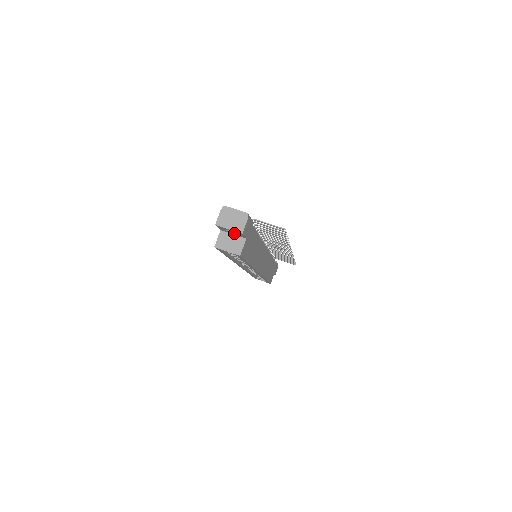
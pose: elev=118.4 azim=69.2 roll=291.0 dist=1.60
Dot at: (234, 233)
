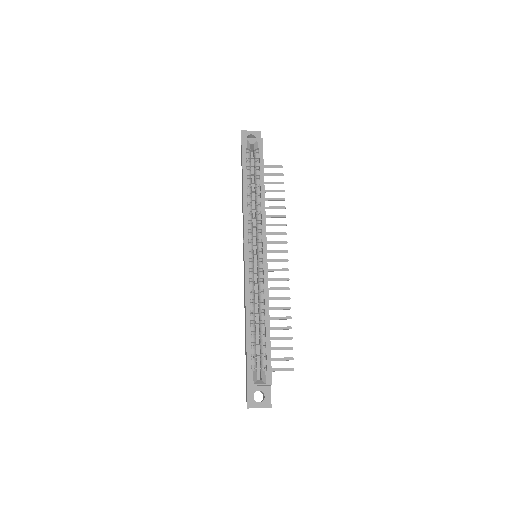
Dot at: occluded
